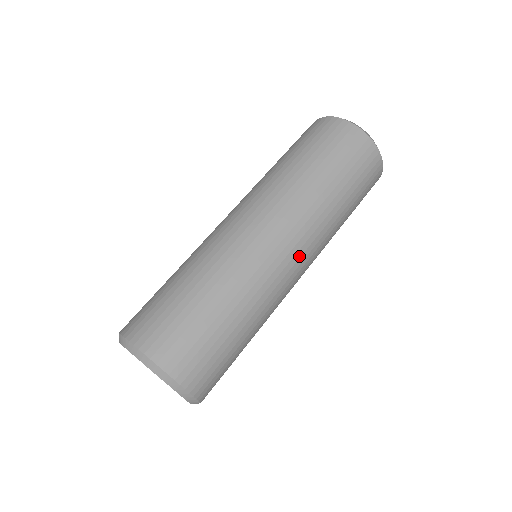
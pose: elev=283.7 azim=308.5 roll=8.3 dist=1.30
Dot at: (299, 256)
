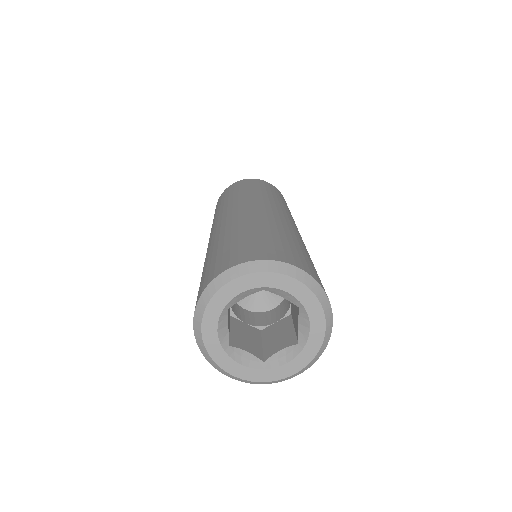
Dot at: (291, 220)
